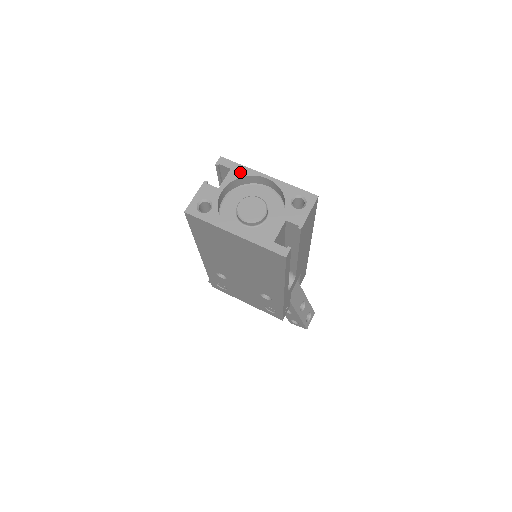
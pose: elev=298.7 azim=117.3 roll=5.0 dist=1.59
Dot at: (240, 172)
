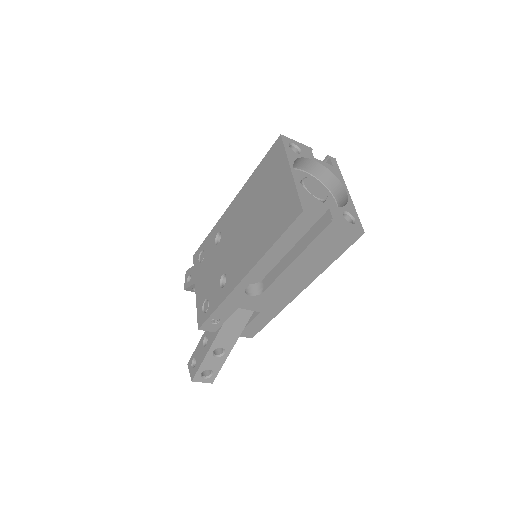
Dot at: (336, 172)
